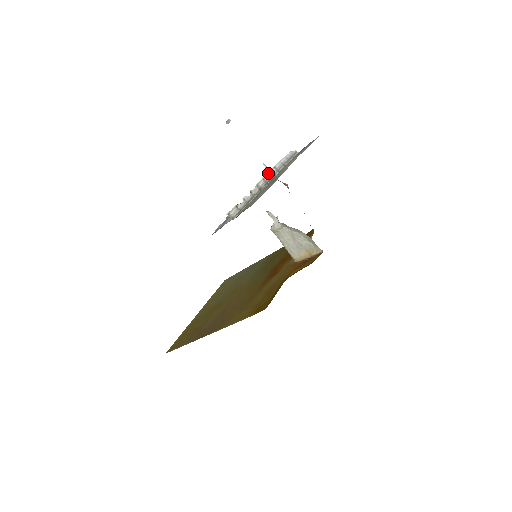
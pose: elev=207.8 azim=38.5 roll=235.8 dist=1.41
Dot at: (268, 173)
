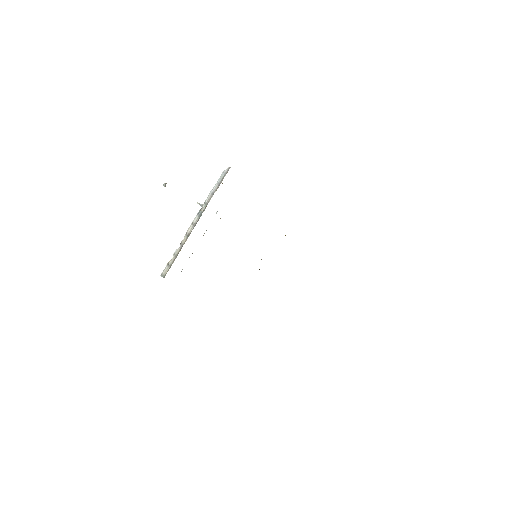
Dot at: (197, 214)
